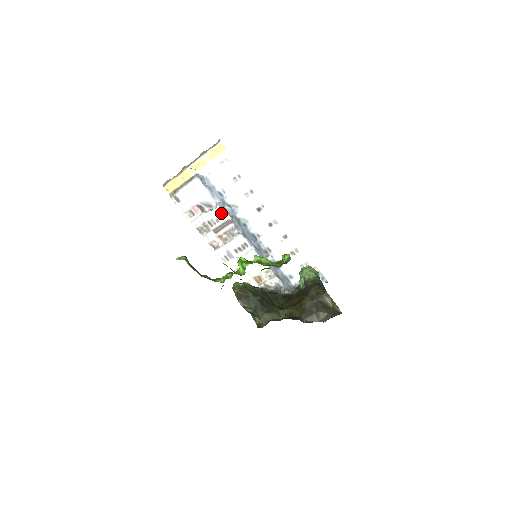
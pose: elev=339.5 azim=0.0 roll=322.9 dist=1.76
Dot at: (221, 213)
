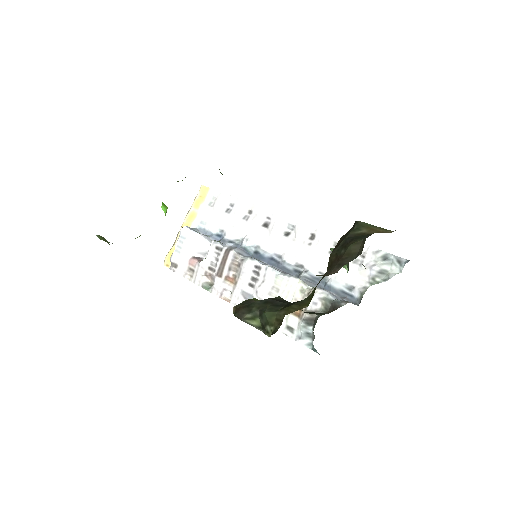
Dot at: (217, 247)
